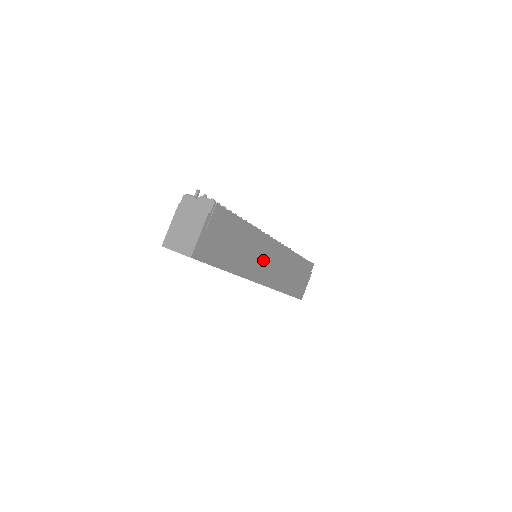
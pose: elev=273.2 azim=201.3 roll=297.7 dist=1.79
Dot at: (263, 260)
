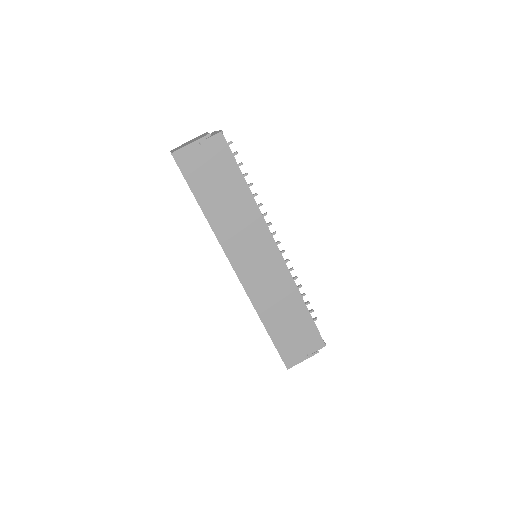
Dot at: (252, 251)
